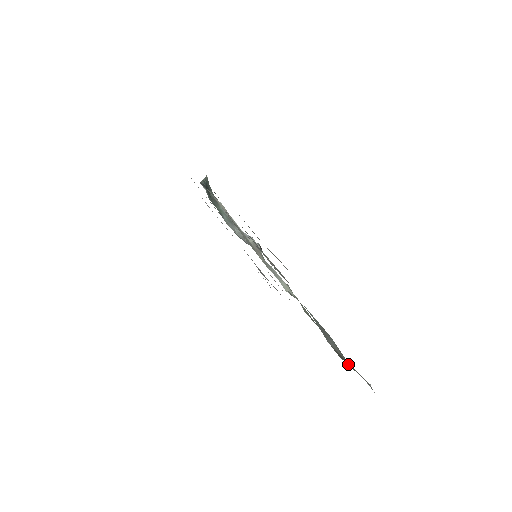
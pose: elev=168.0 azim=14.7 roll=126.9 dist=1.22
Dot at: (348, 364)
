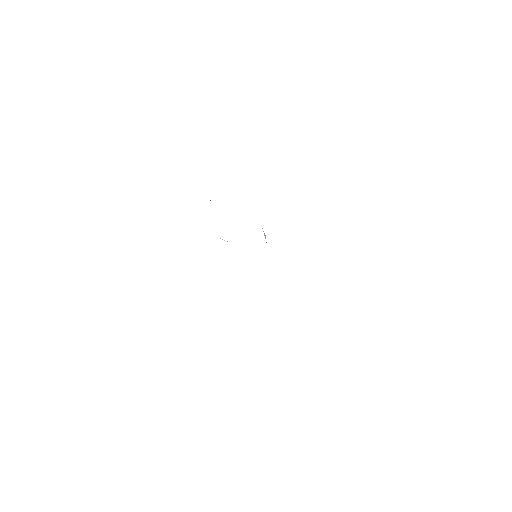
Dot at: occluded
